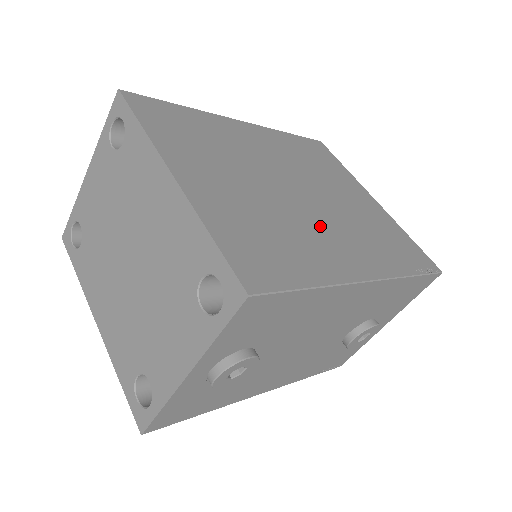
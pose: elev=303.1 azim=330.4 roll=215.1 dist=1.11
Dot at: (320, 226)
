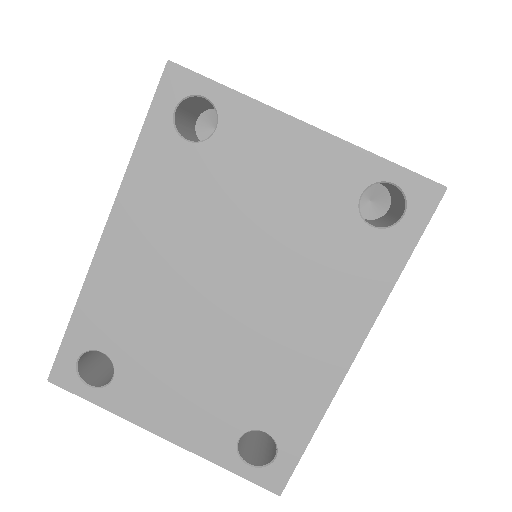
Dot at: occluded
